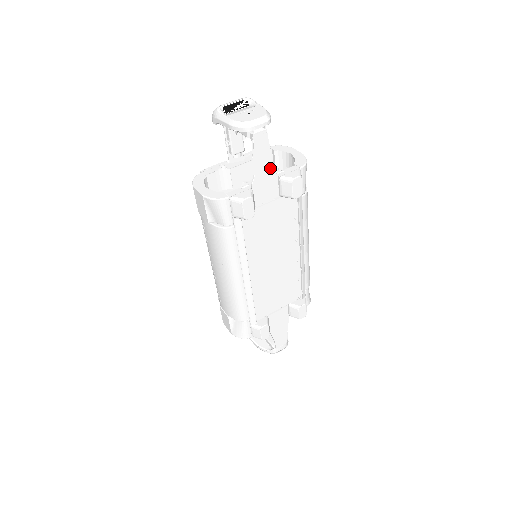
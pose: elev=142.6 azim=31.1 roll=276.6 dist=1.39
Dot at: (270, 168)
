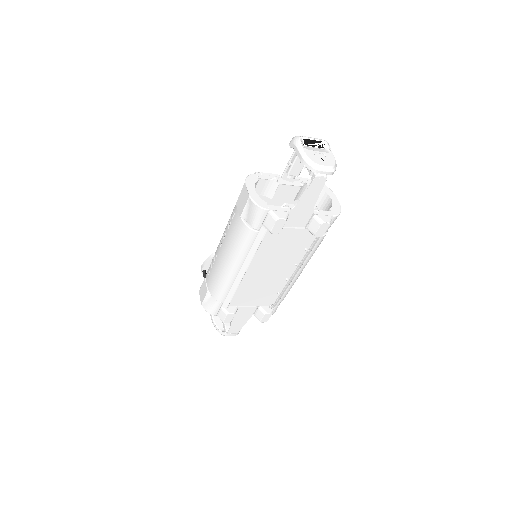
Dot at: (312, 205)
